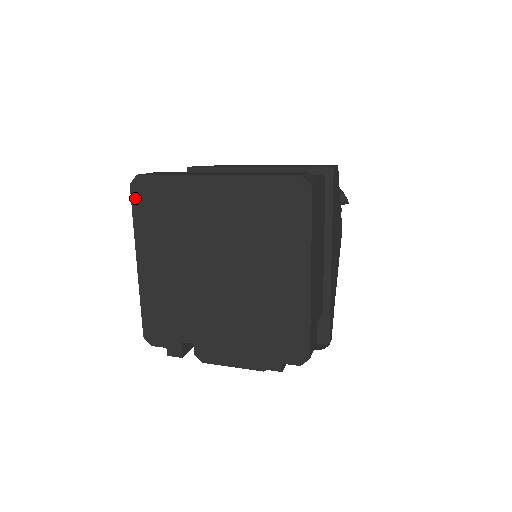
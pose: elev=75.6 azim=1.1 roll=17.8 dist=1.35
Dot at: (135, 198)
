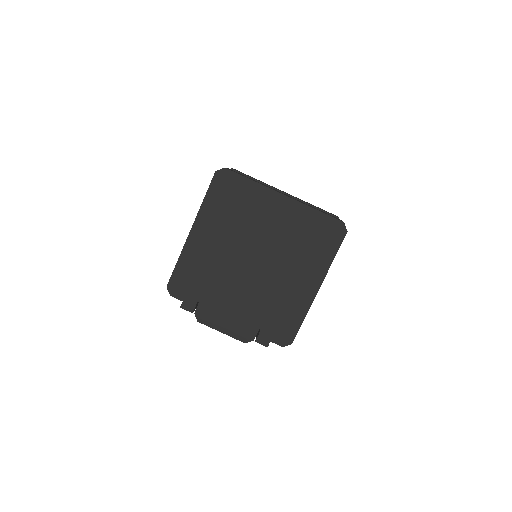
Dot at: (215, 183)
